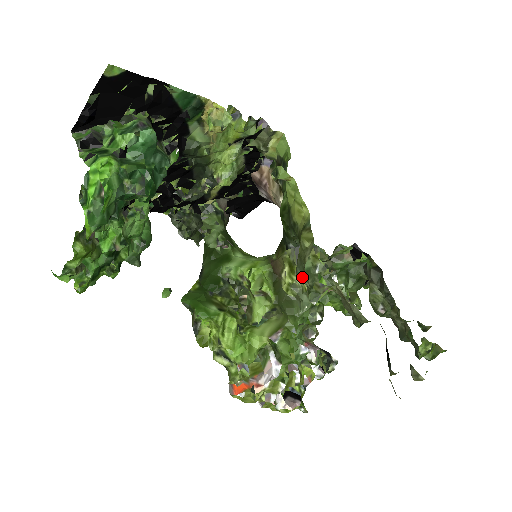
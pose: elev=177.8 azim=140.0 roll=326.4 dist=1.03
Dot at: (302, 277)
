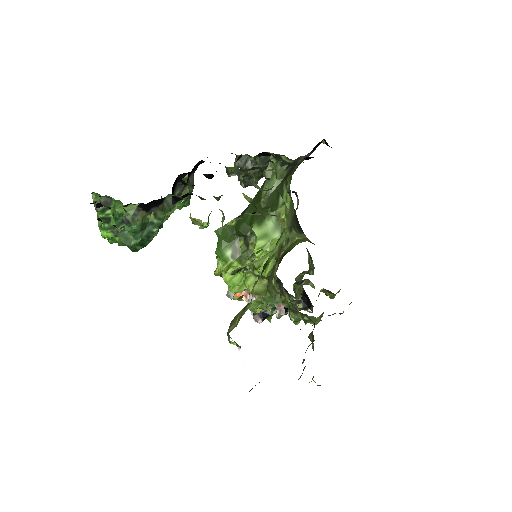
Dot at: occluded
